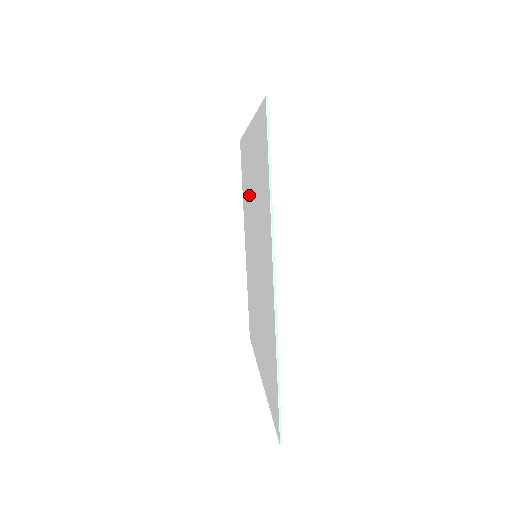
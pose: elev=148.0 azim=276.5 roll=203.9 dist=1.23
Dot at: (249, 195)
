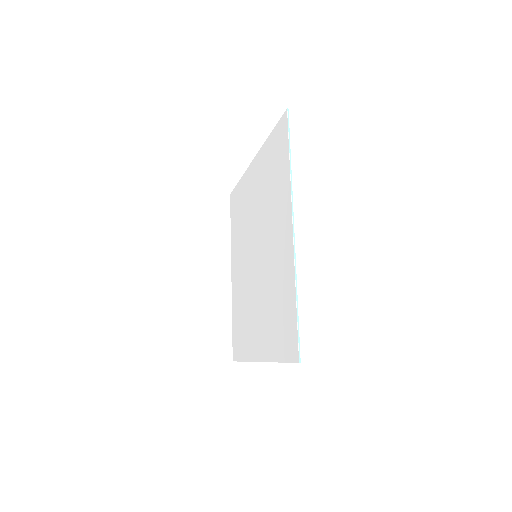
Dot at: (247, 217)
